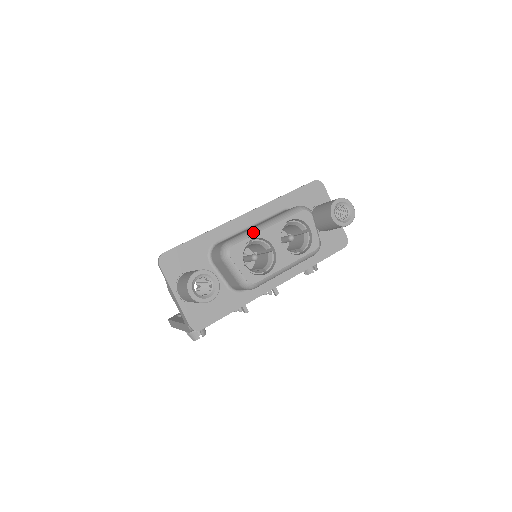
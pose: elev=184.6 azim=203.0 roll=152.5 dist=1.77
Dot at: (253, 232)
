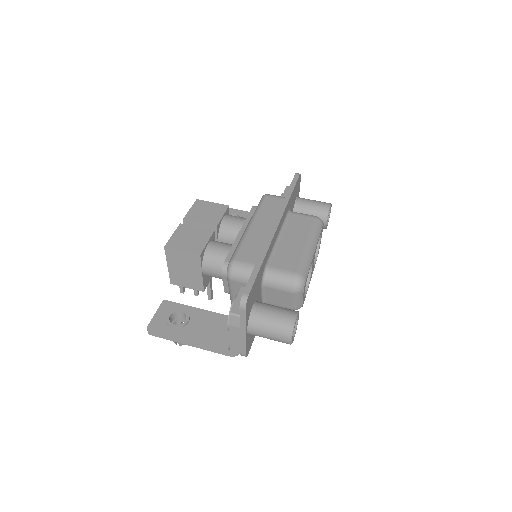
Dot at: (310, 259)
